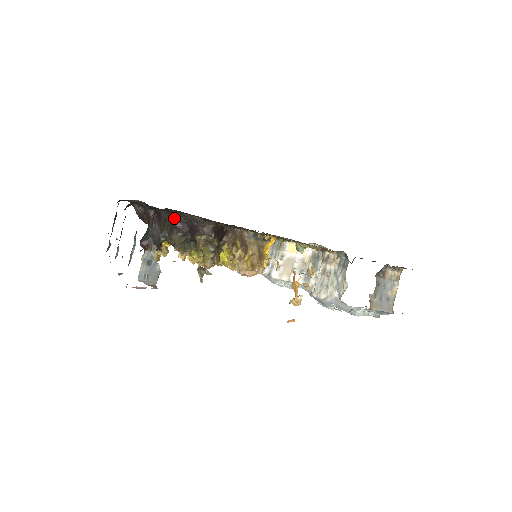
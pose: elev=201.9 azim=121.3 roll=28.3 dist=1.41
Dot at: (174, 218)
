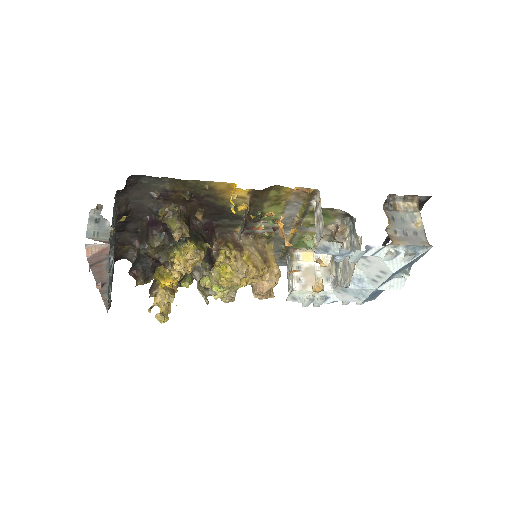
Dot at: (147, 223)
